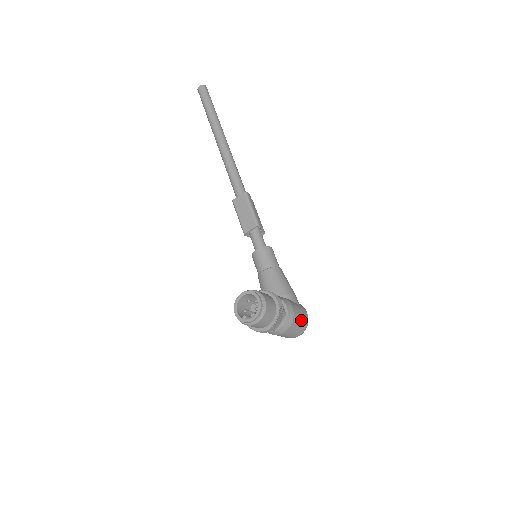
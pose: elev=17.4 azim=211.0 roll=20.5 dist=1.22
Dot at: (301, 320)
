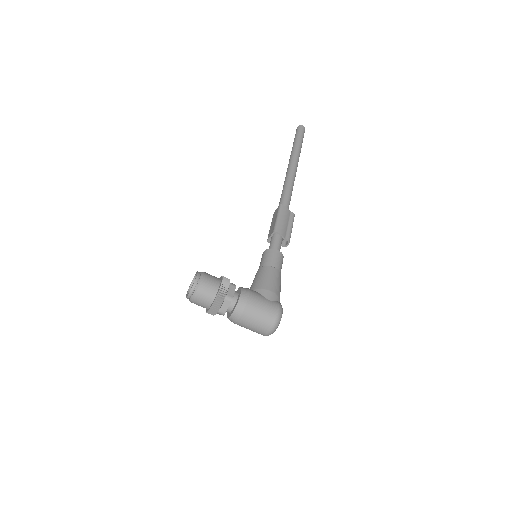
Dot at: (262, 313)
